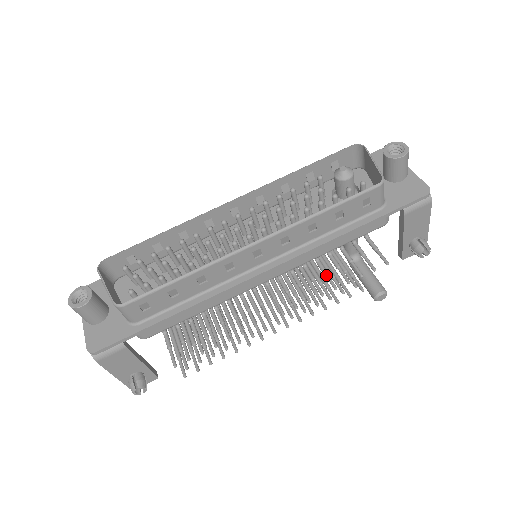
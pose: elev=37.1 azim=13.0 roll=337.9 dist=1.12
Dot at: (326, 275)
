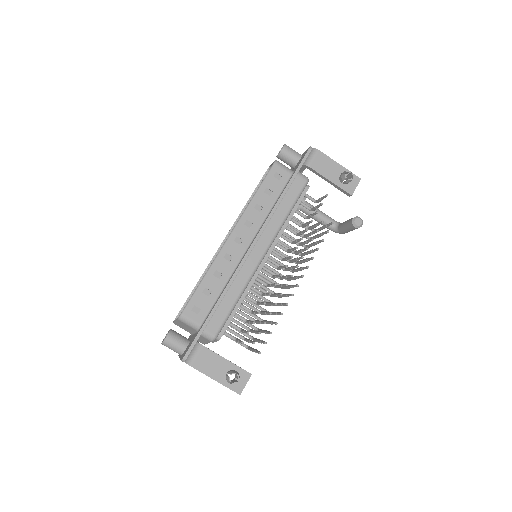
Dot at: (301, 232)
